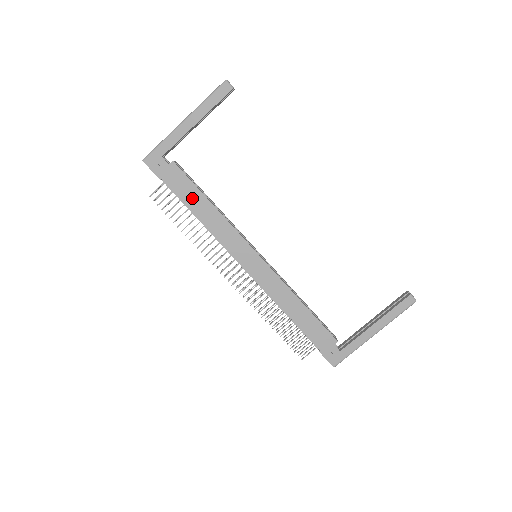
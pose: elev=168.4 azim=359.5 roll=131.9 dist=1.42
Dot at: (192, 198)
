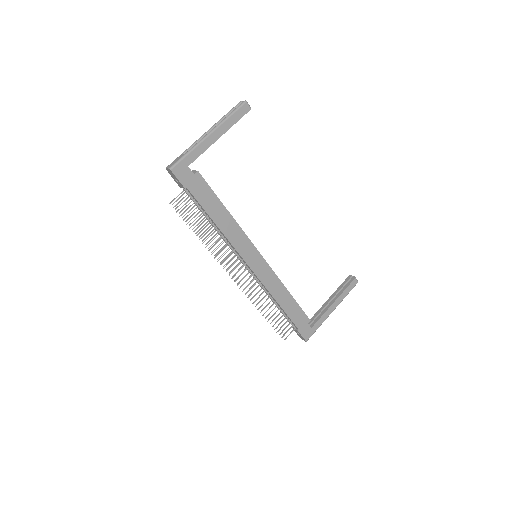
Dot at: (212, 206)
